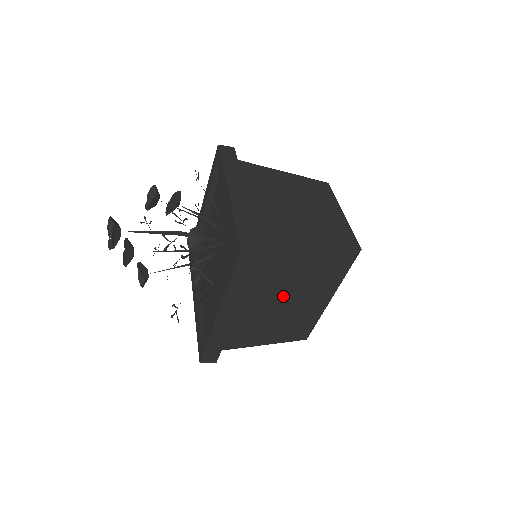
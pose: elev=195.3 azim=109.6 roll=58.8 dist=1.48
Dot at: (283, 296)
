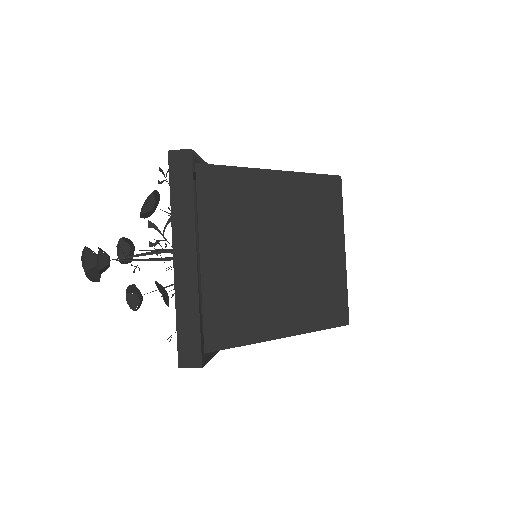
Dot at: occluded
